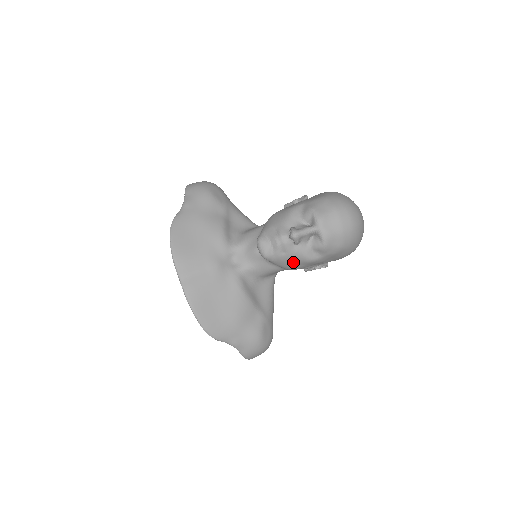
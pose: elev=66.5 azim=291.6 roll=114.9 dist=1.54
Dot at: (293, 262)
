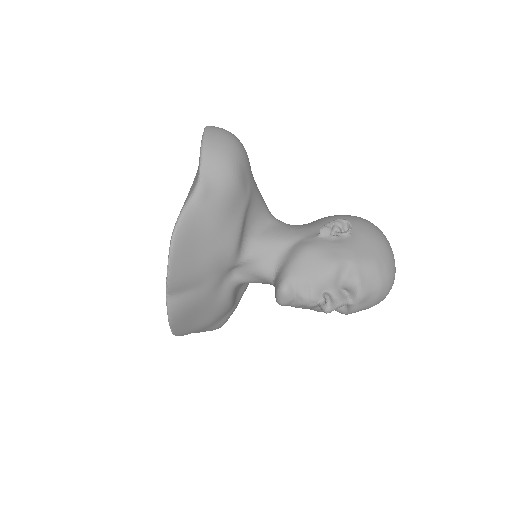
Dot at: occluded
